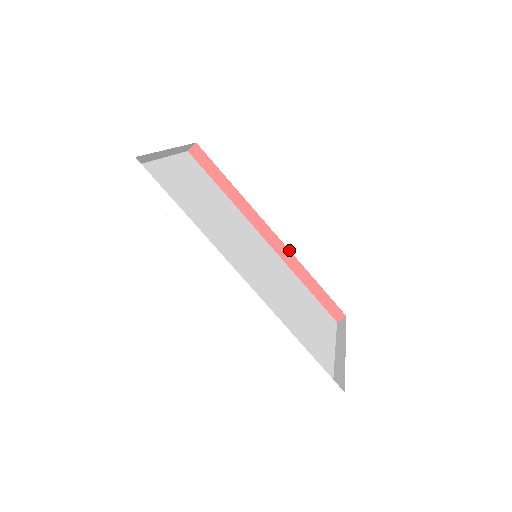
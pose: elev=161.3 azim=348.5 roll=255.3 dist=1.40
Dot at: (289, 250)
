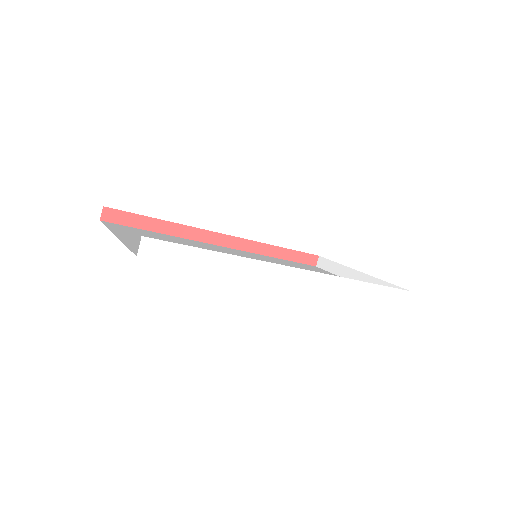
Dot at: (247, 240)
